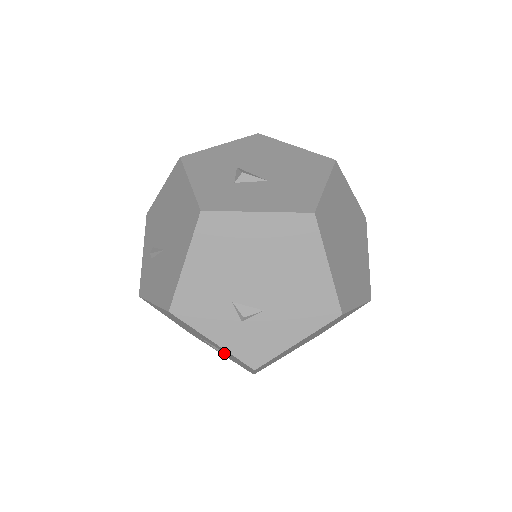
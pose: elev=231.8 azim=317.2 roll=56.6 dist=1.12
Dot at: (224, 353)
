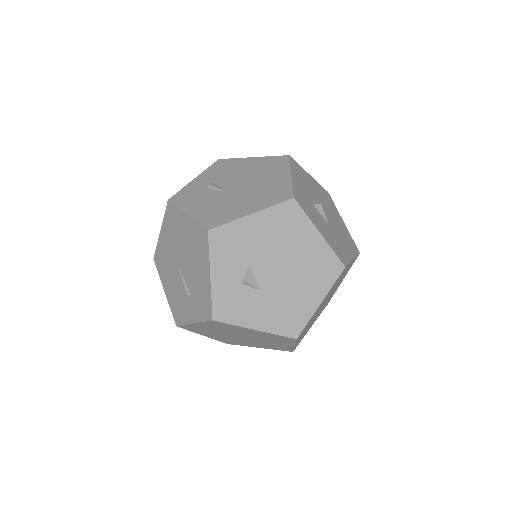
Dot at: (189, 292)
